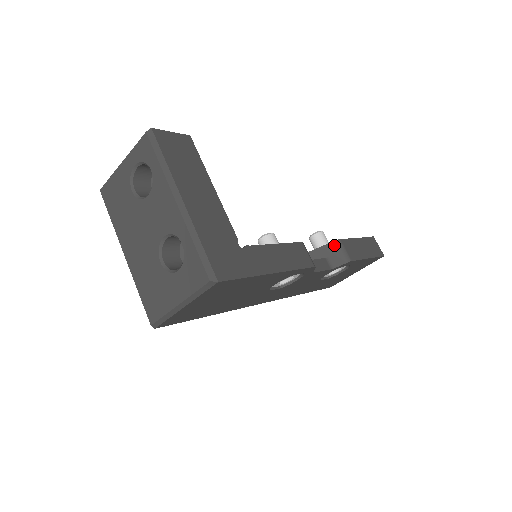
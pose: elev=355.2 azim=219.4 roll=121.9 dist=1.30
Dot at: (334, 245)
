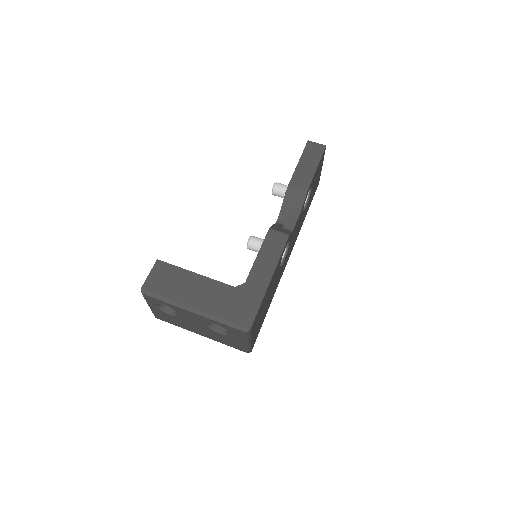
Dot at: (288, 193)
